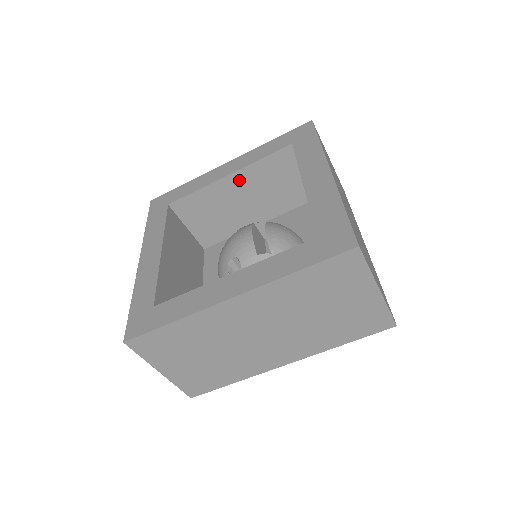
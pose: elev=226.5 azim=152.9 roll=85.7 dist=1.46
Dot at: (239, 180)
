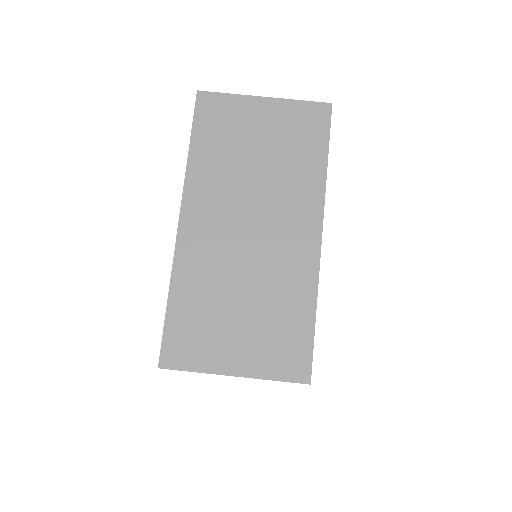
Dot at: occluded
